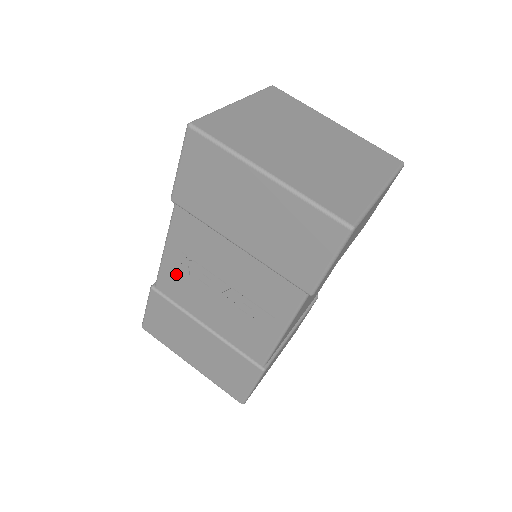
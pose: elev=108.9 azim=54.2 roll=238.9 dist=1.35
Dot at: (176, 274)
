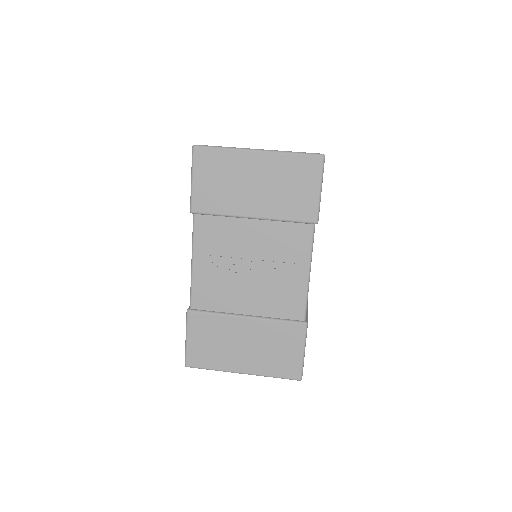
Dot at: (207, 281)
